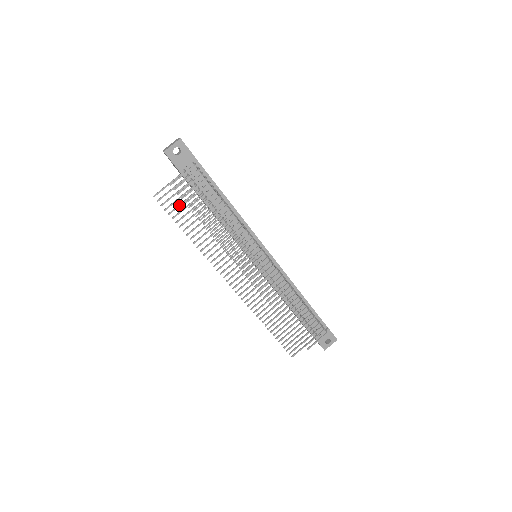
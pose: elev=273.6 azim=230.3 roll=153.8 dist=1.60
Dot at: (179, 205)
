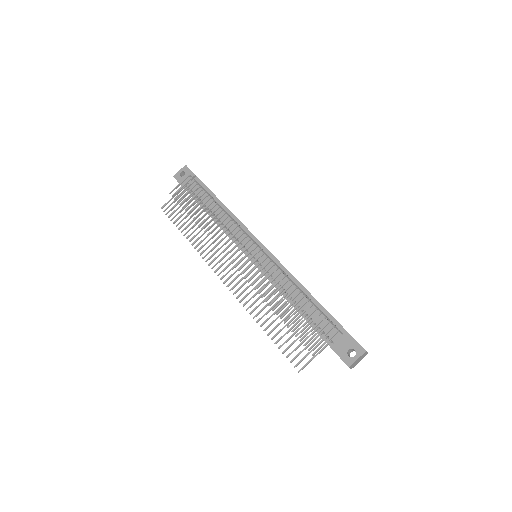
Dot at: (179, 211)
